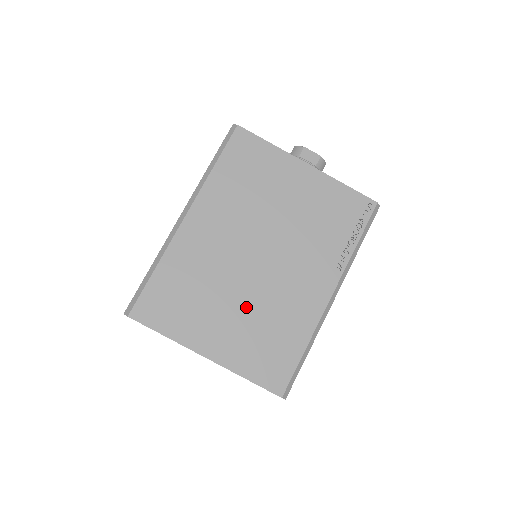
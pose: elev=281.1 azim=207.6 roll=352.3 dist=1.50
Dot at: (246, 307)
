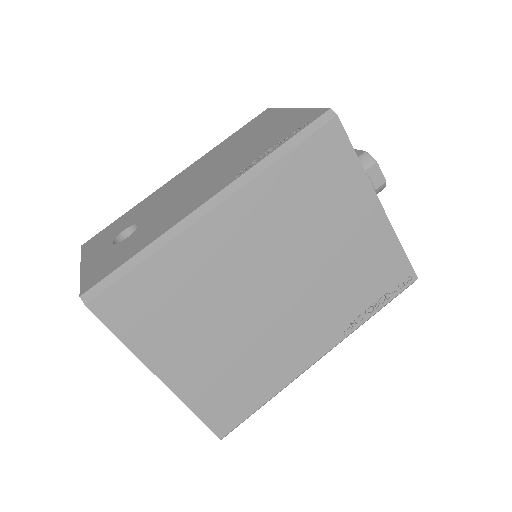
Dot at: (232, 340)
